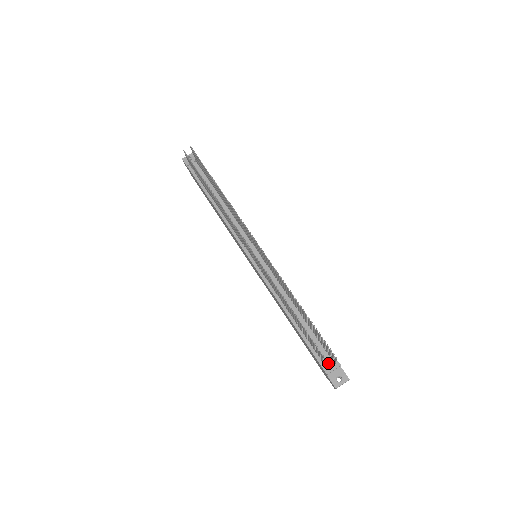
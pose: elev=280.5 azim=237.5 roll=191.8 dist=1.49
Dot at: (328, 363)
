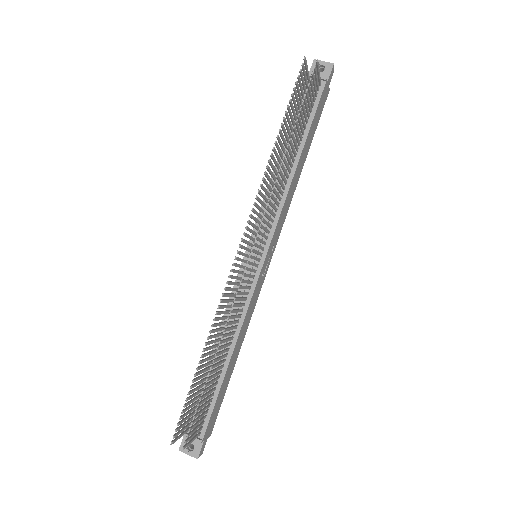
Dot at: (171, 443)
